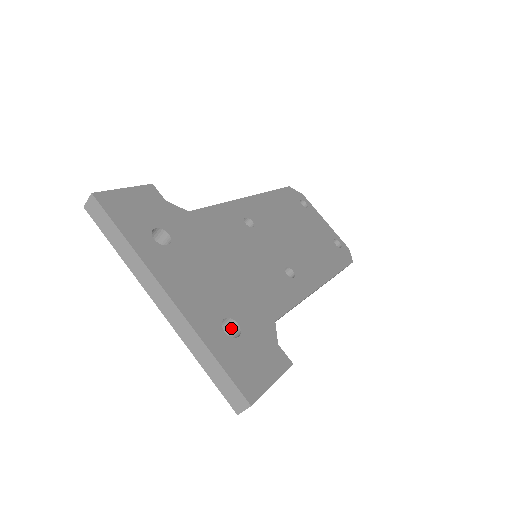
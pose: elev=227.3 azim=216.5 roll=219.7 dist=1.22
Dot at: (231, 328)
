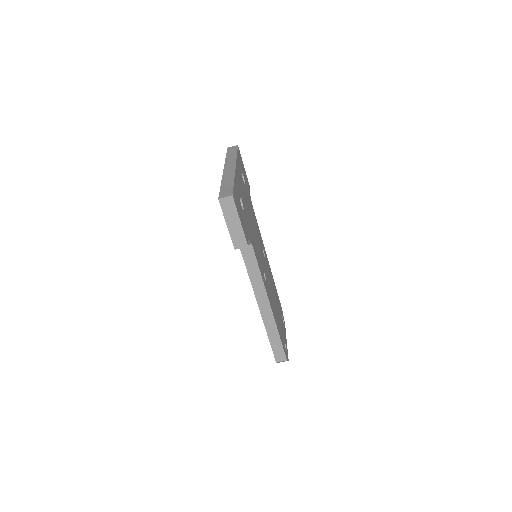
Dot at: occluded
